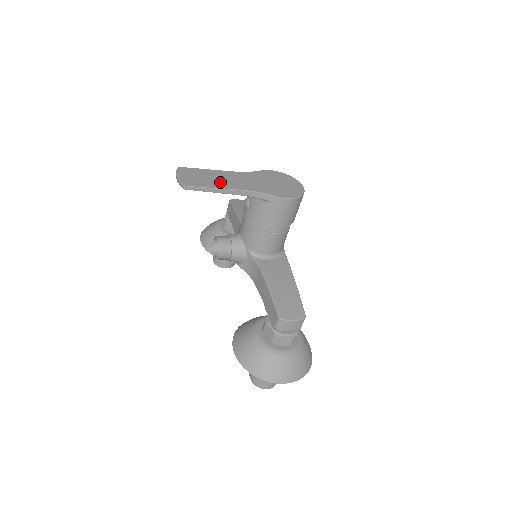
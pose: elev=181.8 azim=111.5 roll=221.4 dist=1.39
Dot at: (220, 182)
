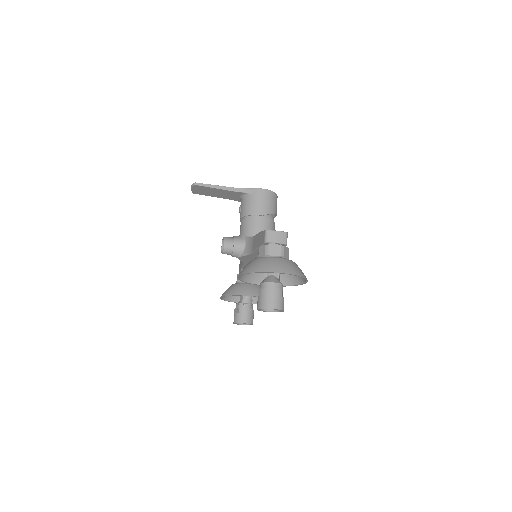
Dot at: occluded
